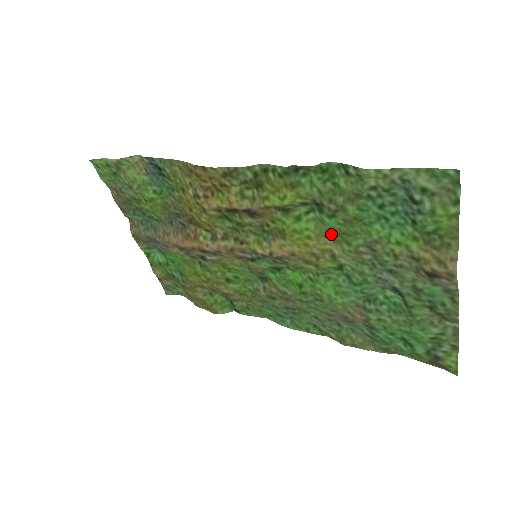
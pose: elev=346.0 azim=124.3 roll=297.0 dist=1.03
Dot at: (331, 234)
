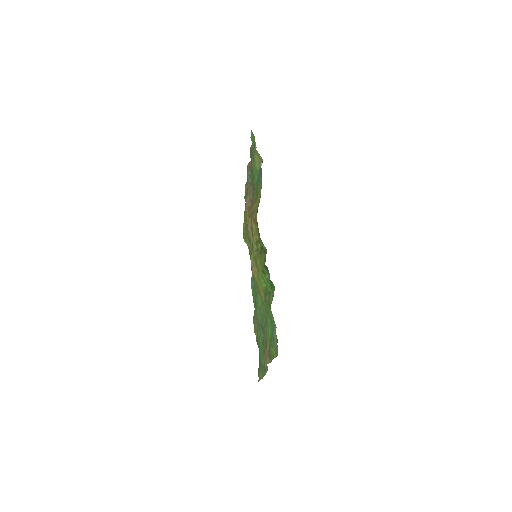
Dot at: occluded
